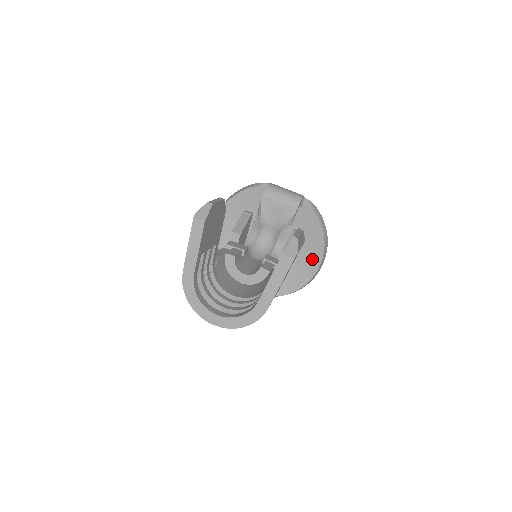
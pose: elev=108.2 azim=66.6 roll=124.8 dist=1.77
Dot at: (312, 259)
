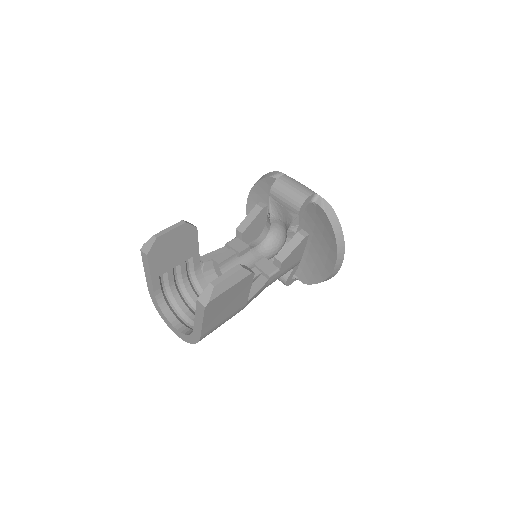
Dot at: (329, 257)
